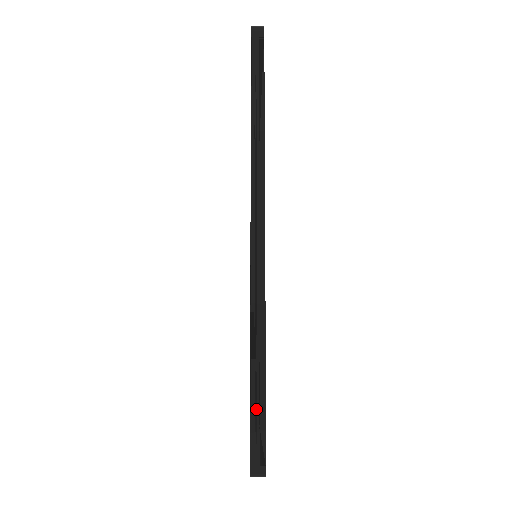
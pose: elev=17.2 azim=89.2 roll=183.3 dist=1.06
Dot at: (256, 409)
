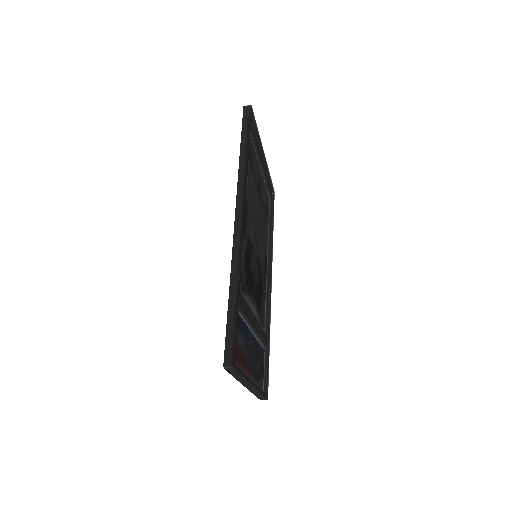
Dot at: (230, 327)
